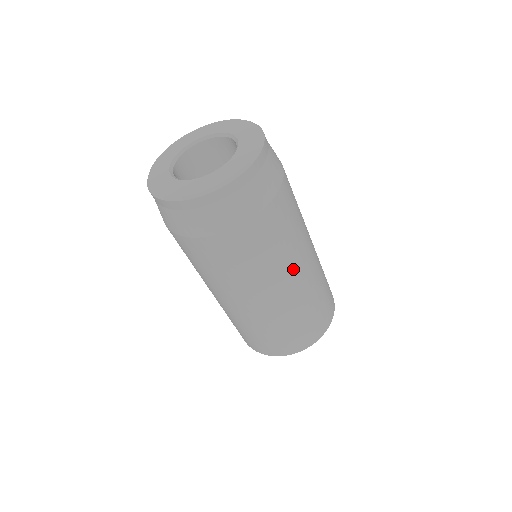
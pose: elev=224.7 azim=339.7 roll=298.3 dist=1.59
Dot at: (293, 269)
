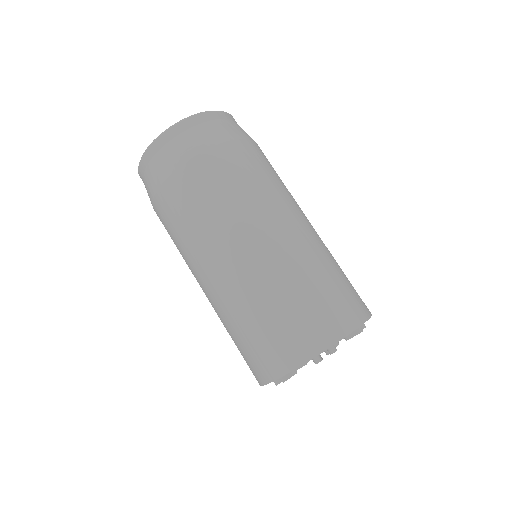
Dot at: (293, 210)
